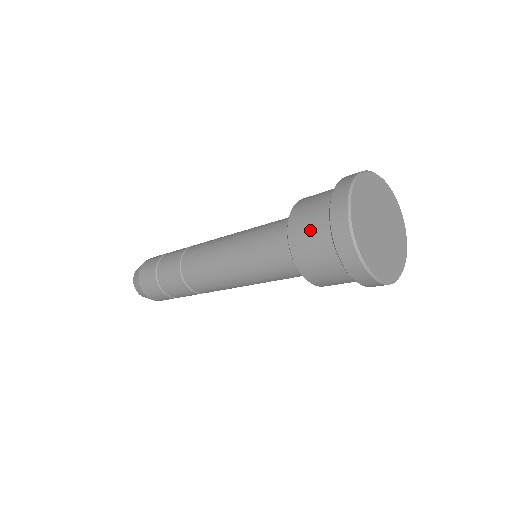
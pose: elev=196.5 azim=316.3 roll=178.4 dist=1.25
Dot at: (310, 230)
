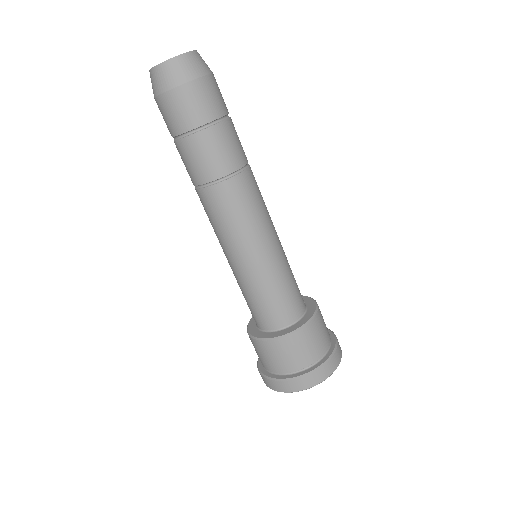
Dot at: (263, 357)
